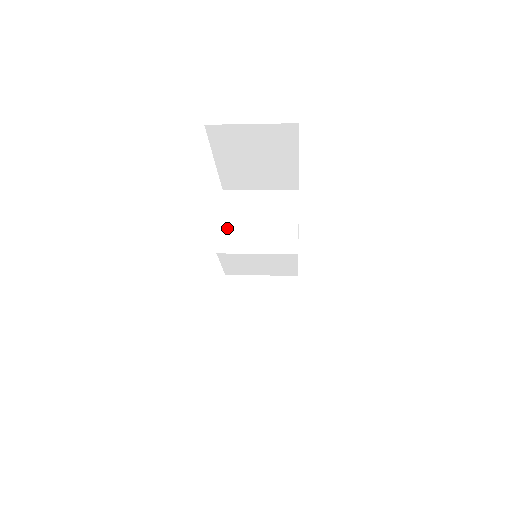
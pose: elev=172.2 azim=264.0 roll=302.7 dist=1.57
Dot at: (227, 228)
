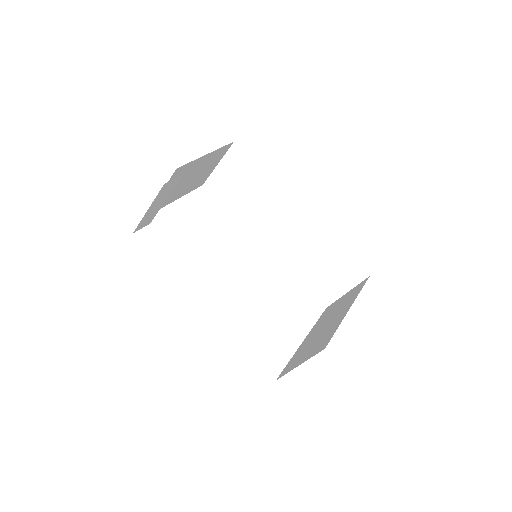
Dot at: occluded
